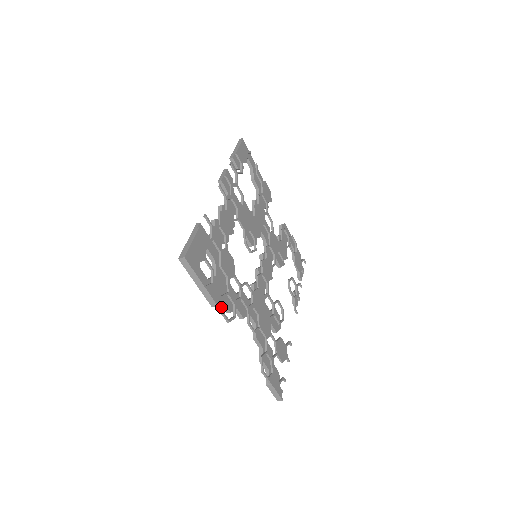
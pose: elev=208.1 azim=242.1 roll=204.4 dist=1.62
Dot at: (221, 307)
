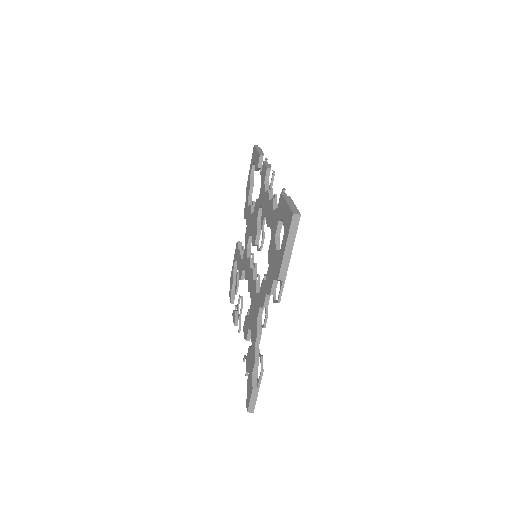
Dot at: (283, 284)
